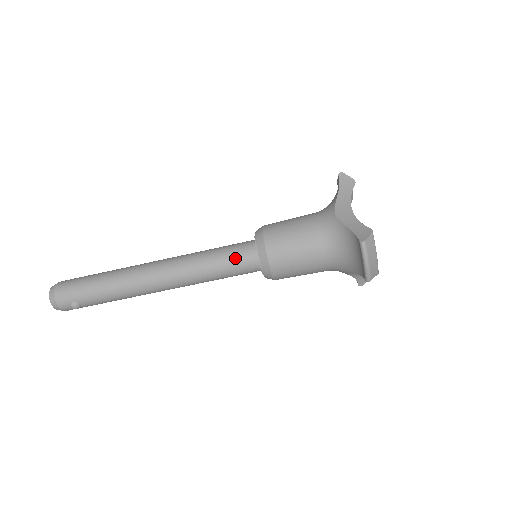
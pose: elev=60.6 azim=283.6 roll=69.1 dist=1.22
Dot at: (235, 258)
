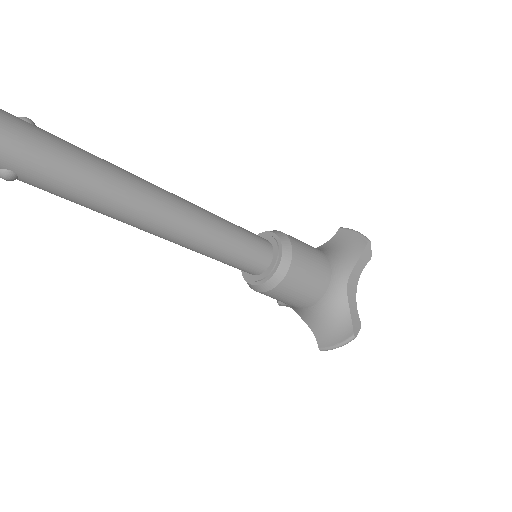
Dot at: (250, 259)
